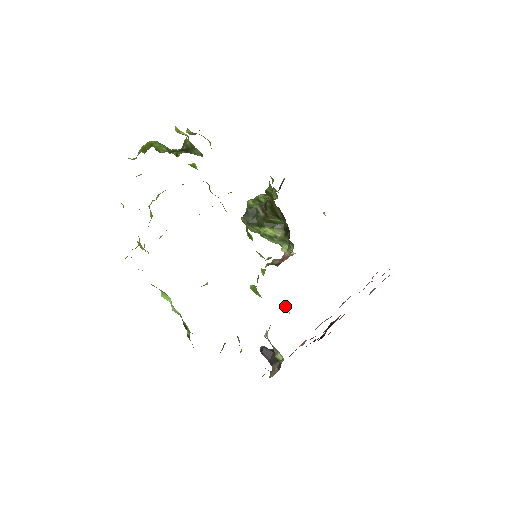
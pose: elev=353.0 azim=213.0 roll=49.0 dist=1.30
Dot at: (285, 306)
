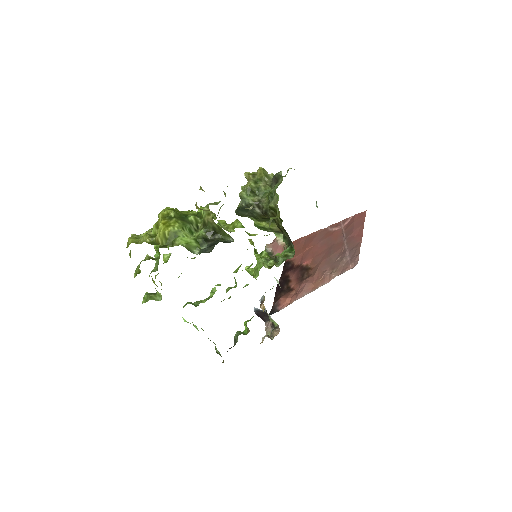
Dot at: occluded
